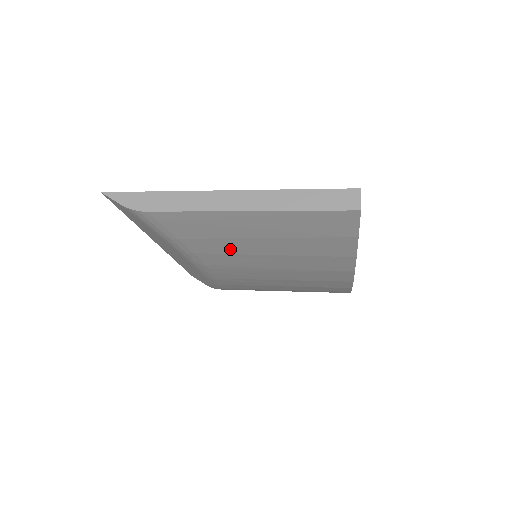
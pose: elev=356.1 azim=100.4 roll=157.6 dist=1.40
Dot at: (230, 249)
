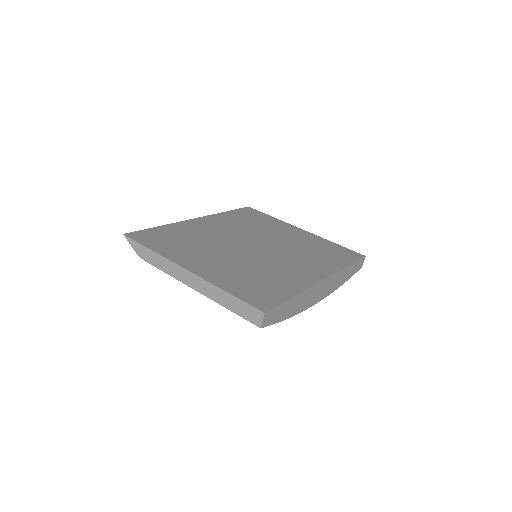
Dot at: occluded
